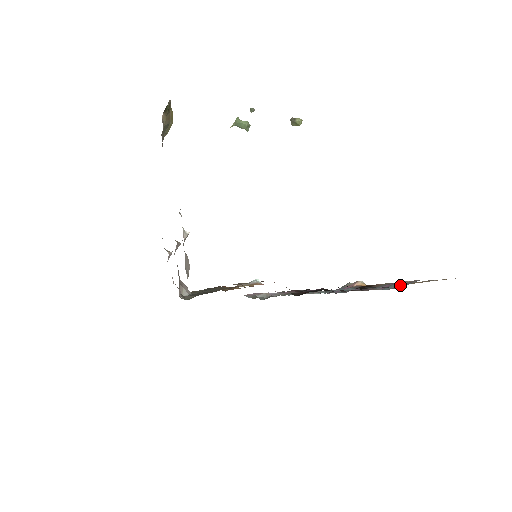
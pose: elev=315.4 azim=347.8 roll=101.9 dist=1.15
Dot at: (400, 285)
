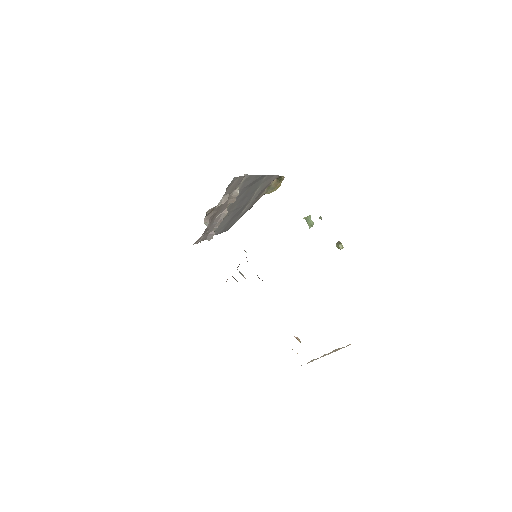
Dot at: occluded
